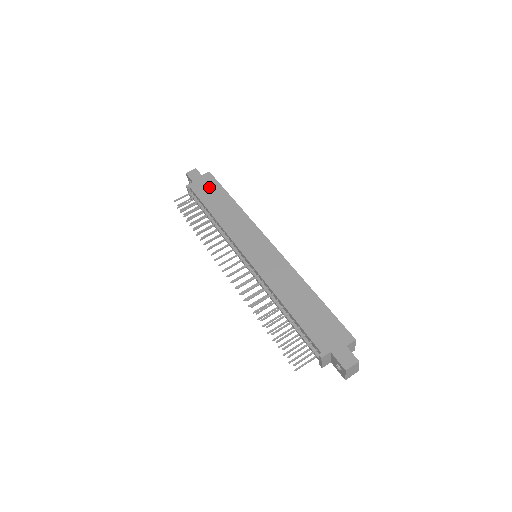
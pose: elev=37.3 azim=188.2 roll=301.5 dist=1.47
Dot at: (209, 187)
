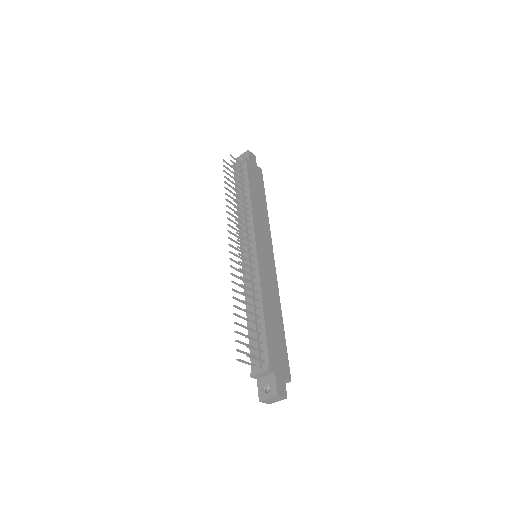
Dot at: (257, 178)
